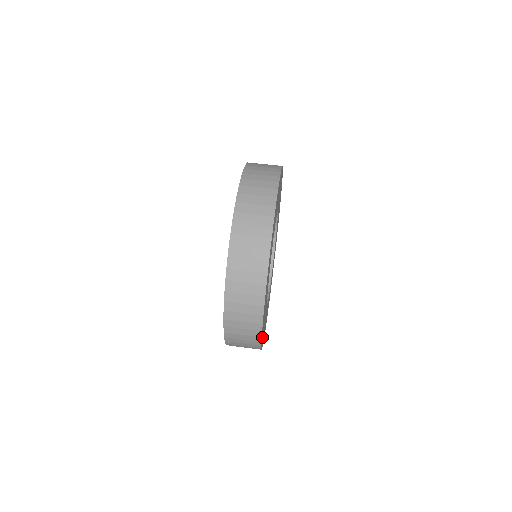
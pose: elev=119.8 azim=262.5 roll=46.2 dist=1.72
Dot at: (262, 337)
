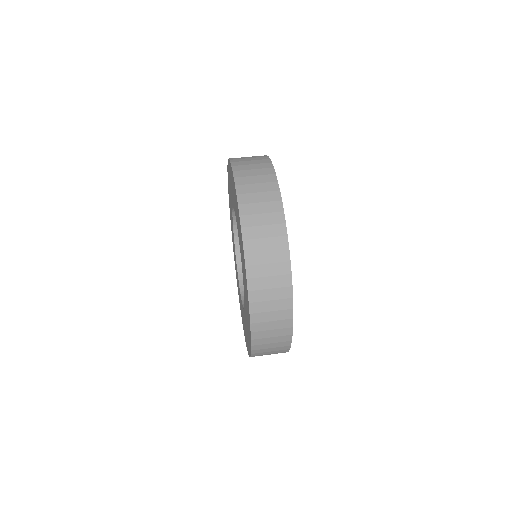
Dot at: occluded
